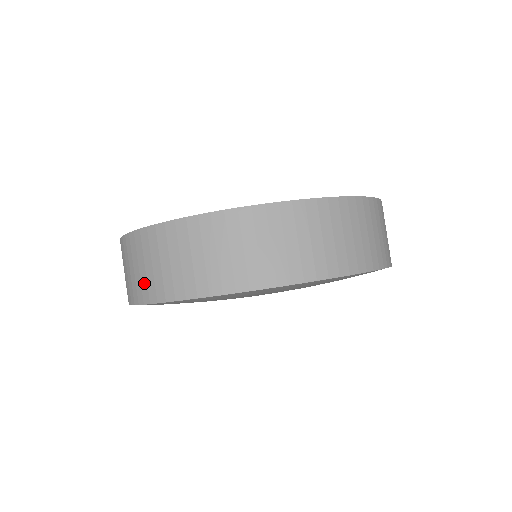
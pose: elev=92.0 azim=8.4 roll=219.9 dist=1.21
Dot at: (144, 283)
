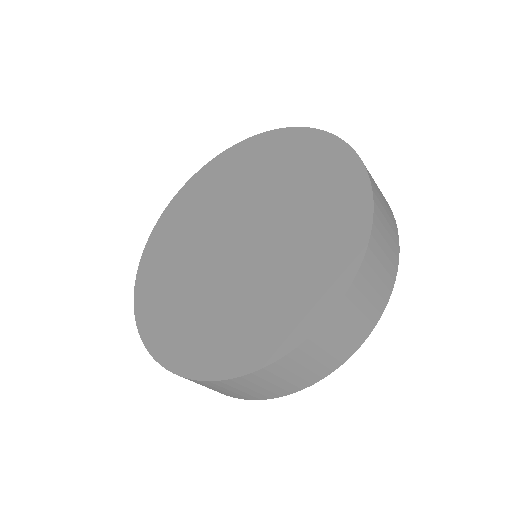
Dot at: (277, 390)
